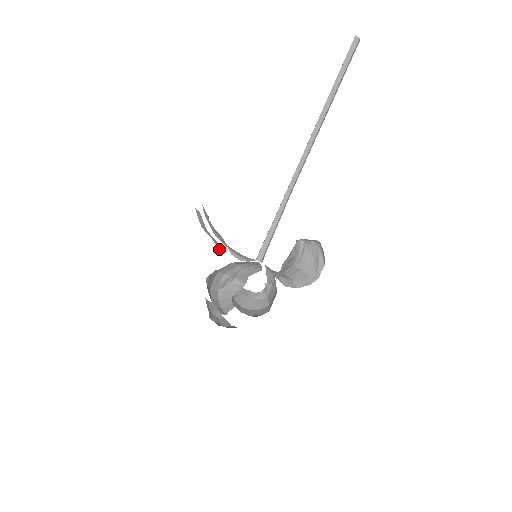
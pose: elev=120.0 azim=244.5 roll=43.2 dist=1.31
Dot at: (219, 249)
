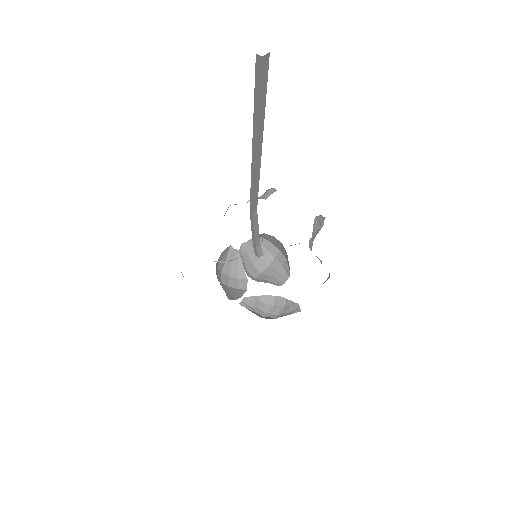
Dot at: occluded
